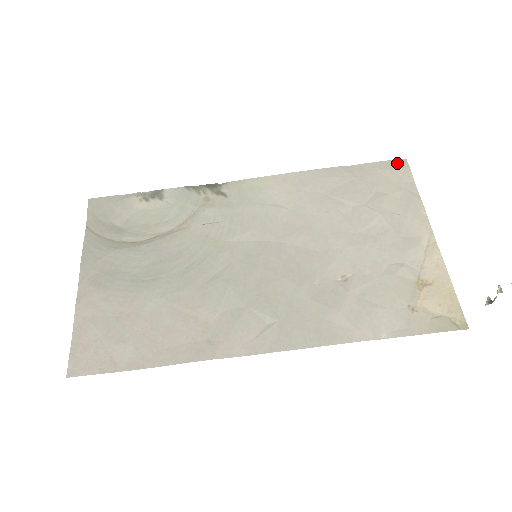
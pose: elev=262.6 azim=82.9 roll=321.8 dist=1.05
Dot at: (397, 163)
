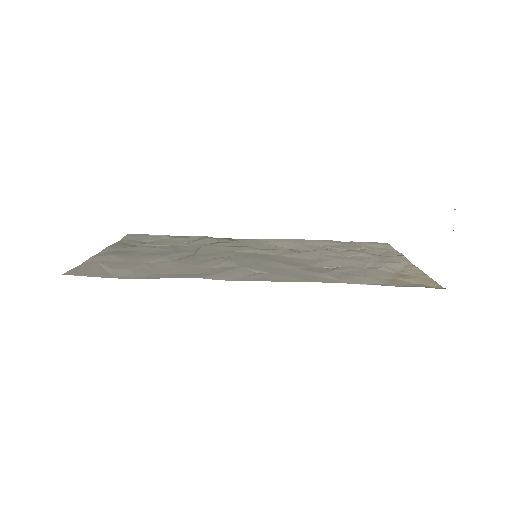
Dot at: (380, 243)
